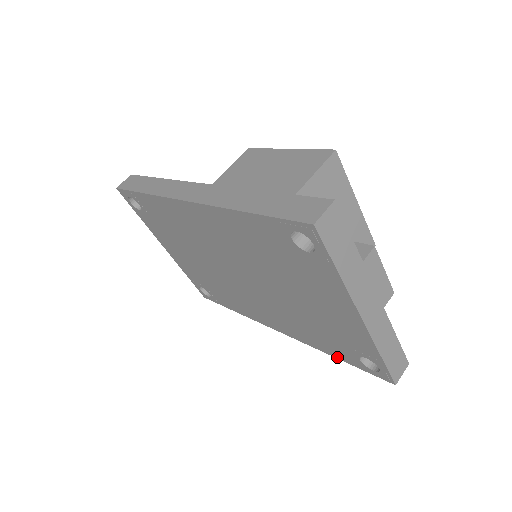
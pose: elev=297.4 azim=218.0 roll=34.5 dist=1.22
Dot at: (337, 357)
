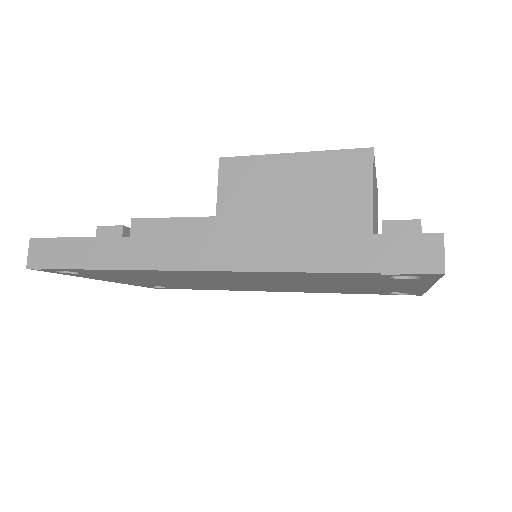
Dot at: occluded
